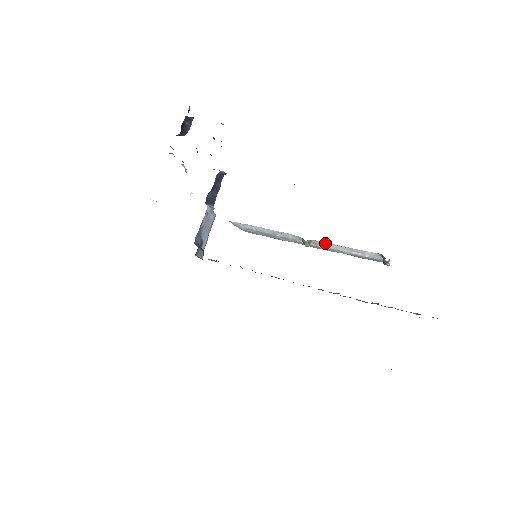
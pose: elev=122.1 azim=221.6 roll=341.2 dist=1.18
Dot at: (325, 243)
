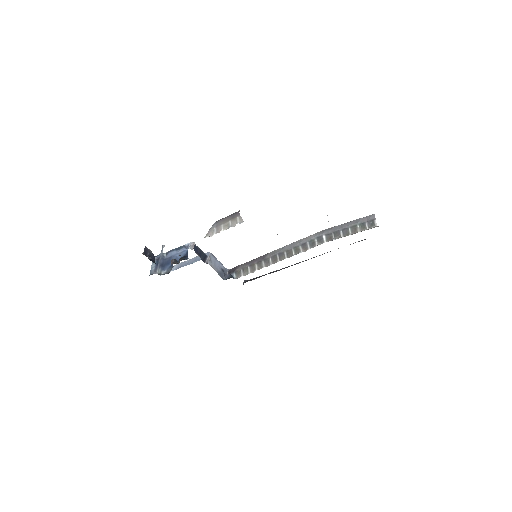
Dot at: occluded
